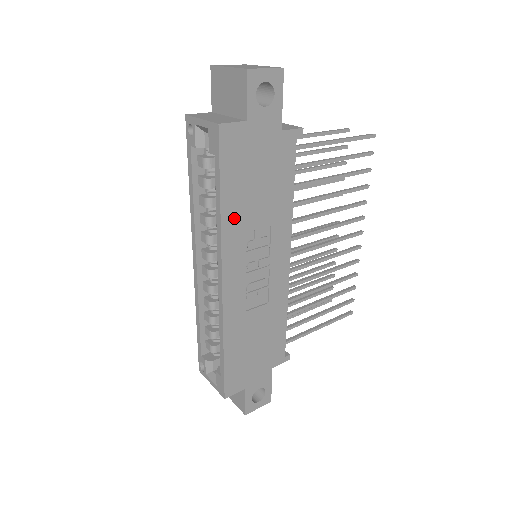
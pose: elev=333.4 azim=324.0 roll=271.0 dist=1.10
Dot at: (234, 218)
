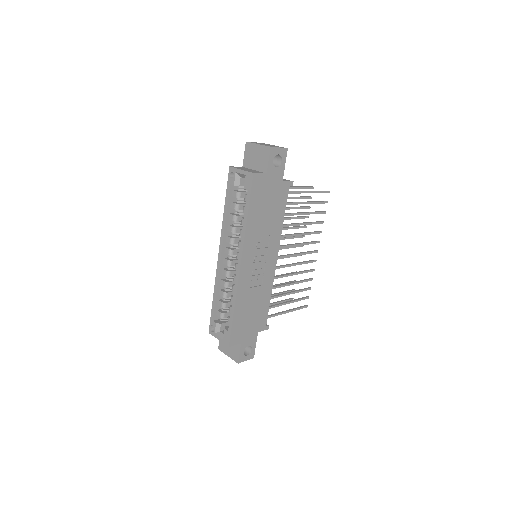
Dot at: (252, 227)
